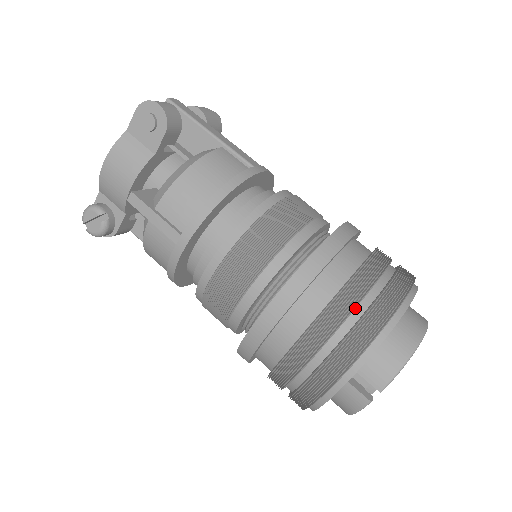
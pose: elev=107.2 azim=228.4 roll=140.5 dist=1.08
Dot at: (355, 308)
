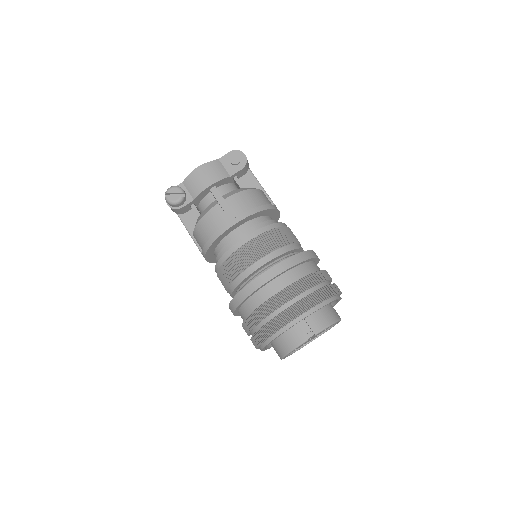
Dot at: (318, 284)
